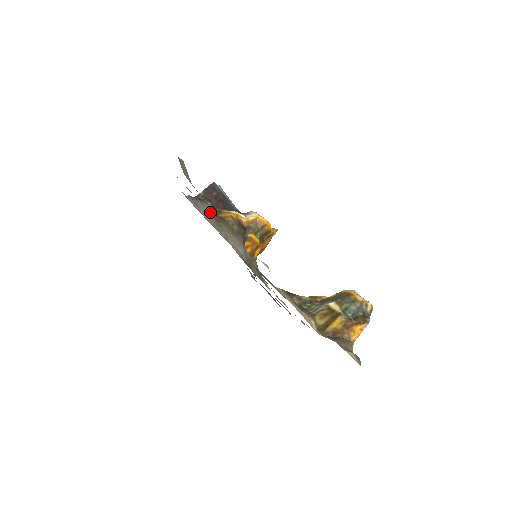
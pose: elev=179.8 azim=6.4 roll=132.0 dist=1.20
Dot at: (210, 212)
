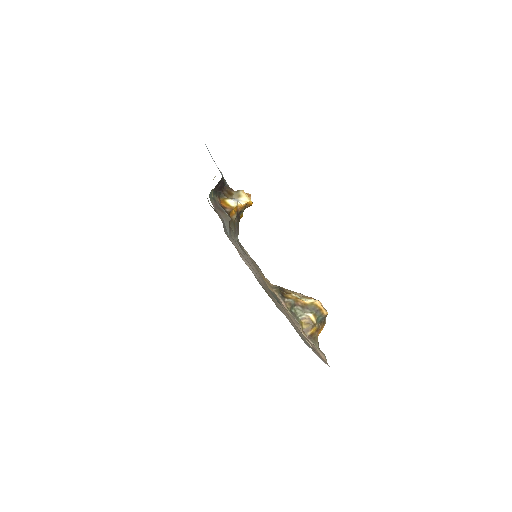
Dot at: (229, 225)
